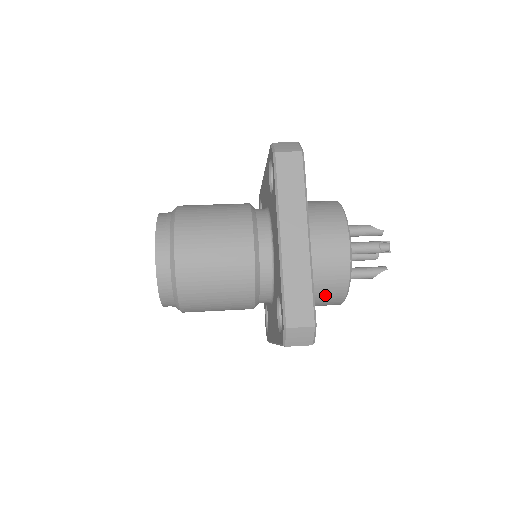
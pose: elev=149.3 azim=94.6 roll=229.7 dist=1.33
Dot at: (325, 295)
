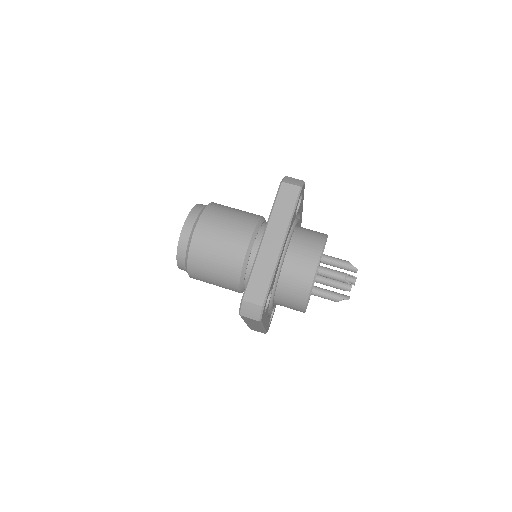
Dot at: (291, 297)
